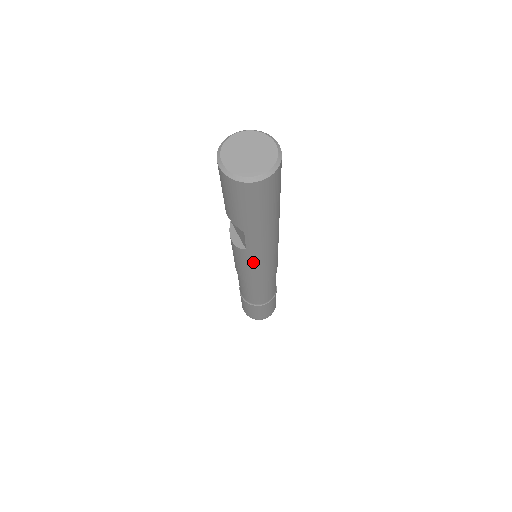
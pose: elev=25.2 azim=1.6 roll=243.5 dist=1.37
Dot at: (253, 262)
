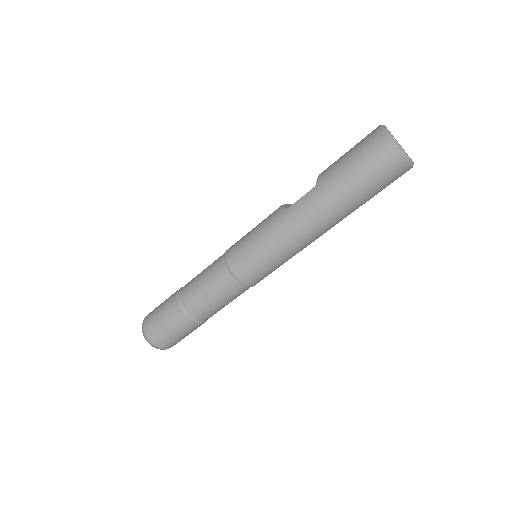
Dot at: (269, 230)
